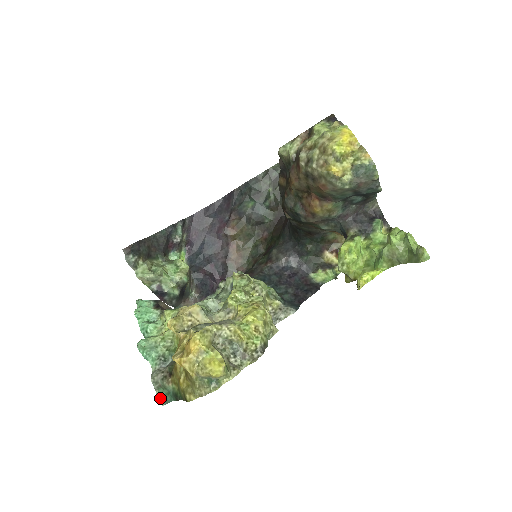
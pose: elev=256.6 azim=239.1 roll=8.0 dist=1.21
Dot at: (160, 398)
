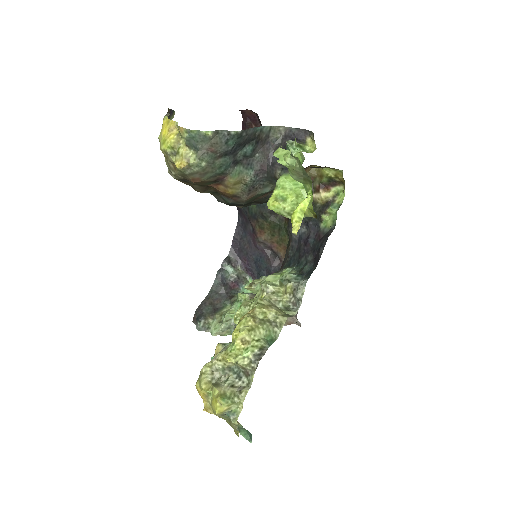
Dot at: (245, 437)
